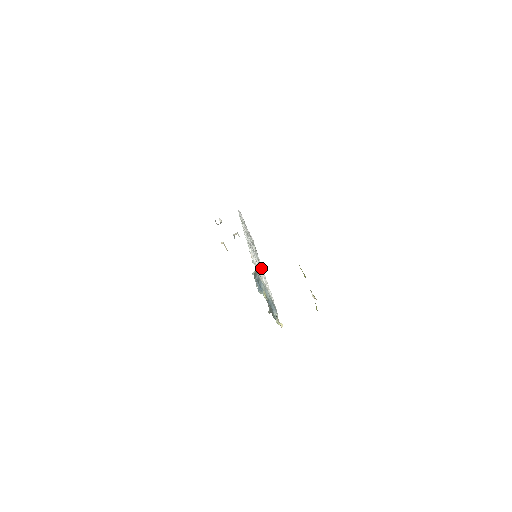
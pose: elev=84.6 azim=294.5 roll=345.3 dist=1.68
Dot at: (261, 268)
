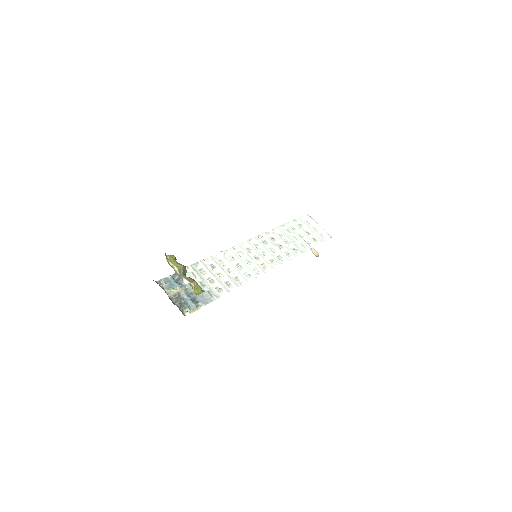
Dot at: (257, 266)
